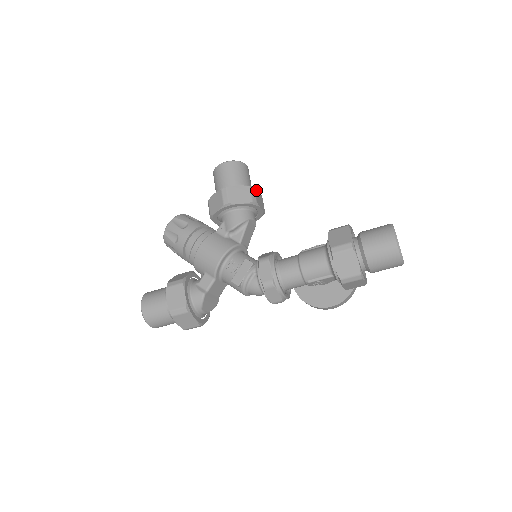
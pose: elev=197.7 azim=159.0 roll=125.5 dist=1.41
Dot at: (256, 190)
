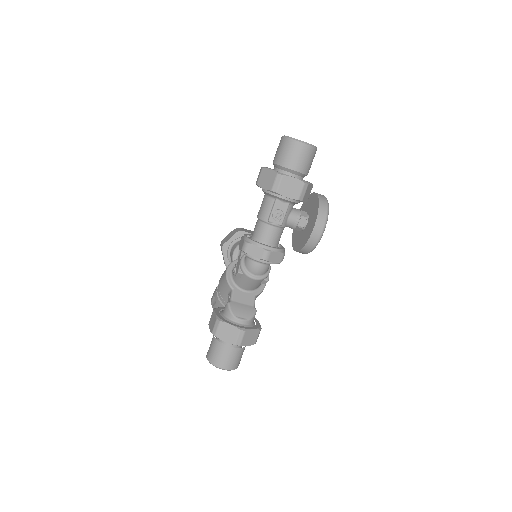
Dot at: (244, 229)
